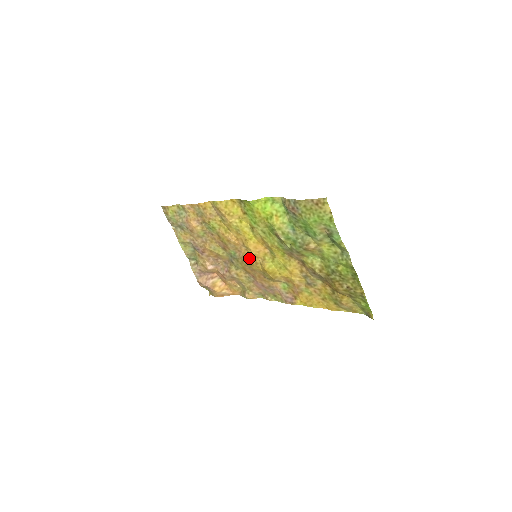
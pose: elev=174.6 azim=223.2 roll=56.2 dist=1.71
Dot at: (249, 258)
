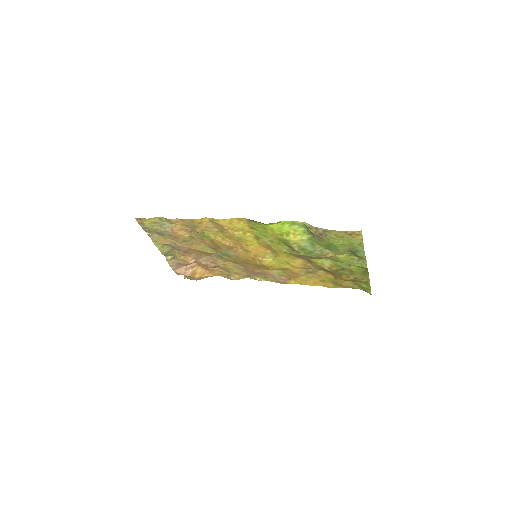
Dot at: (246, 257)
